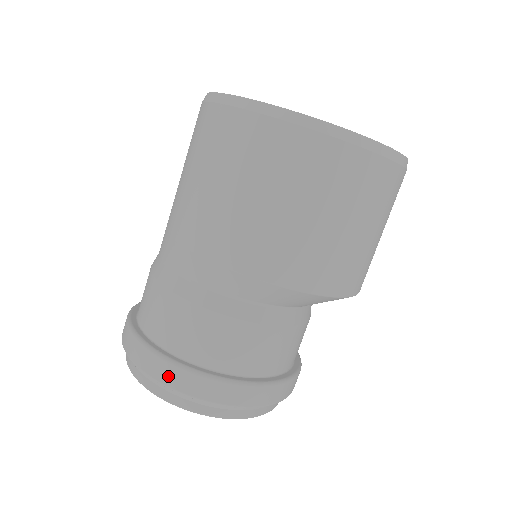
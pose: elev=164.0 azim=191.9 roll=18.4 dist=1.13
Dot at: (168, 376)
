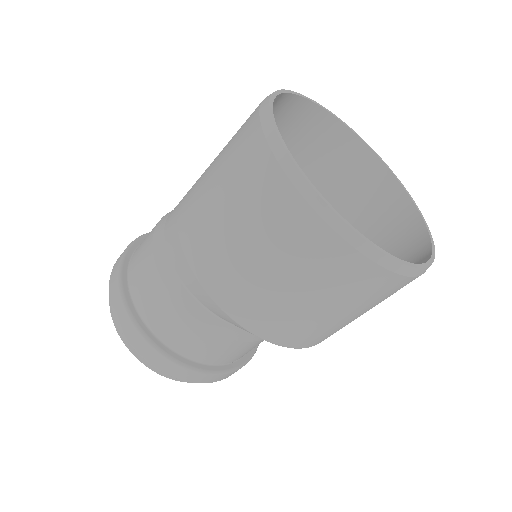
Dot at: (129, 331)
